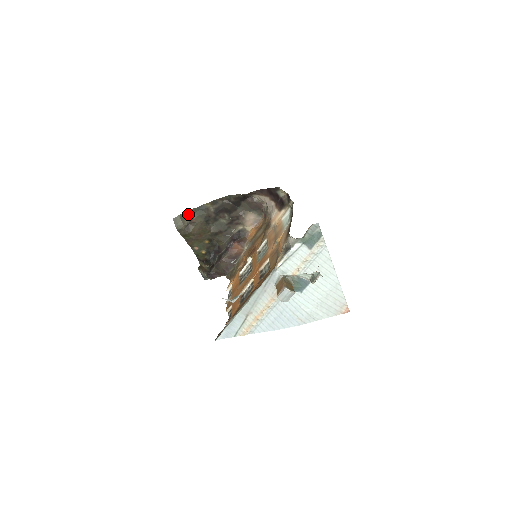
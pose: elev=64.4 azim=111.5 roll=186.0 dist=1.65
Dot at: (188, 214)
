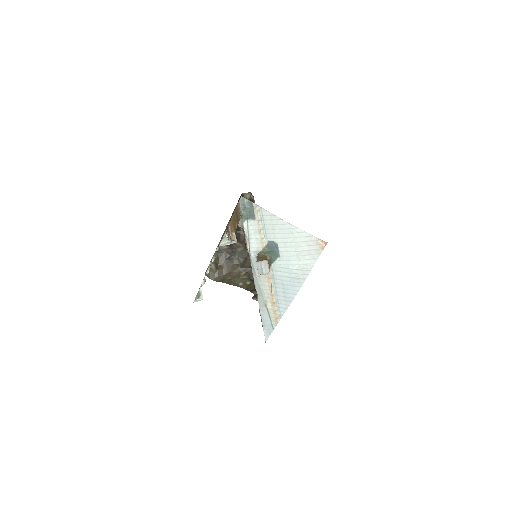
Dot at: (213, 263)
